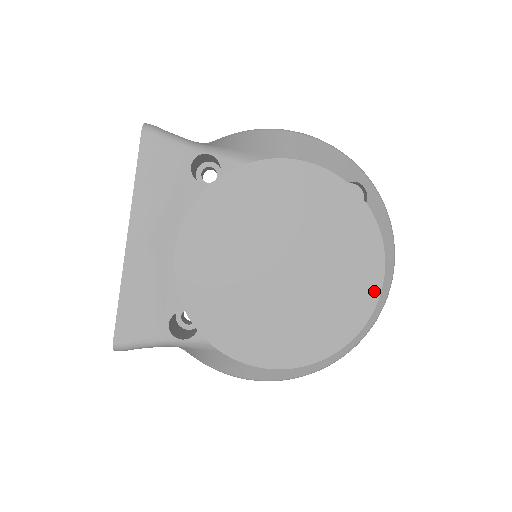
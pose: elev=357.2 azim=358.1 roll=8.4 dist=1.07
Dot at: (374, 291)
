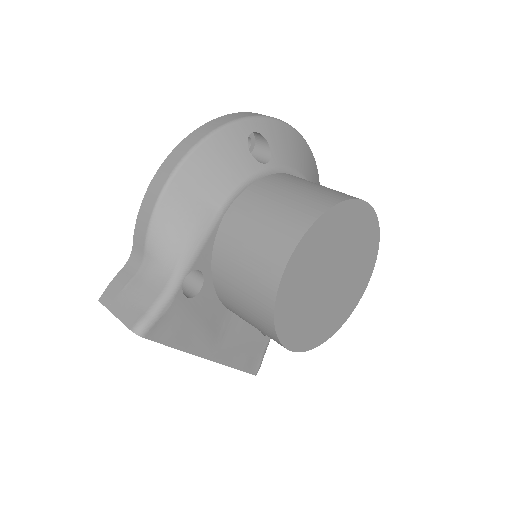
Dot at: (373, 219)
